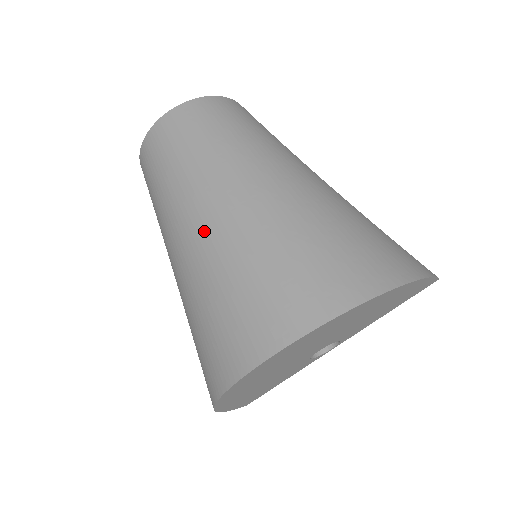
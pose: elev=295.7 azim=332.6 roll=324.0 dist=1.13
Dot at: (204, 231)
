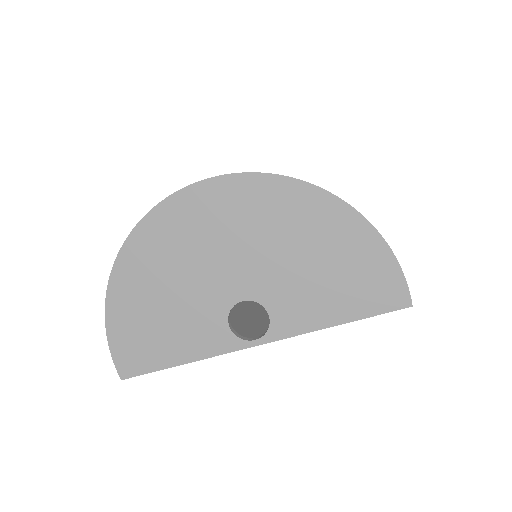
Dot at: occluded
